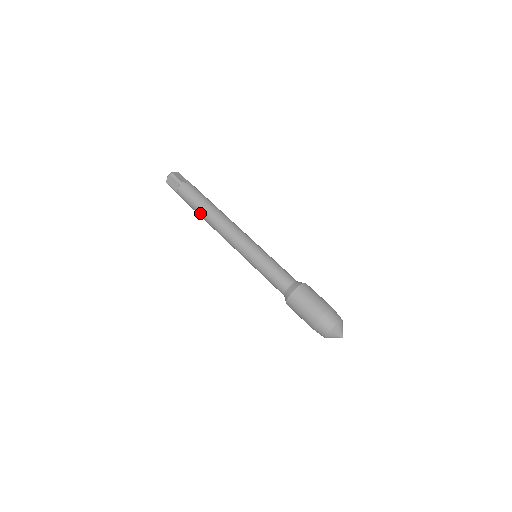
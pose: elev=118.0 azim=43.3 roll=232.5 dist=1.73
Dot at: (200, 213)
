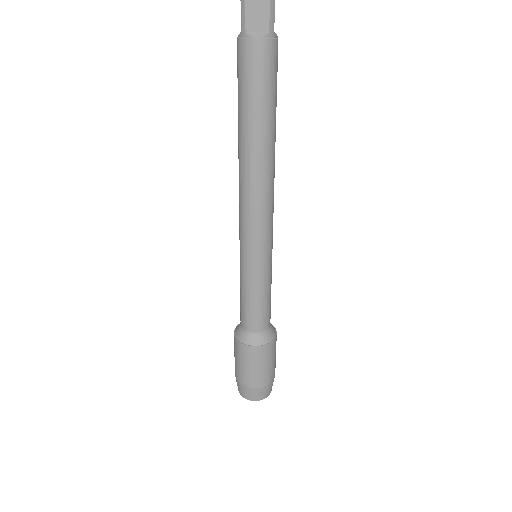
Dot at: occluded
